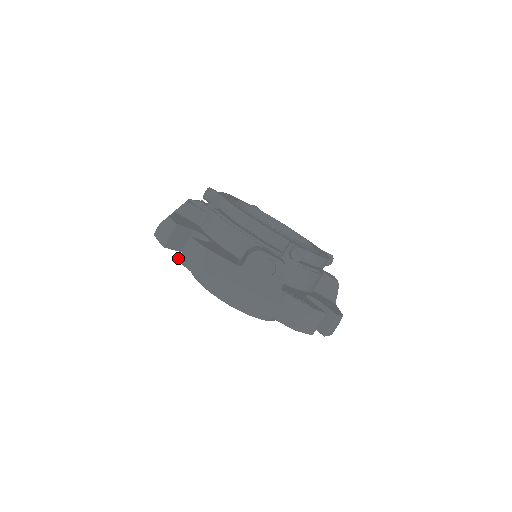
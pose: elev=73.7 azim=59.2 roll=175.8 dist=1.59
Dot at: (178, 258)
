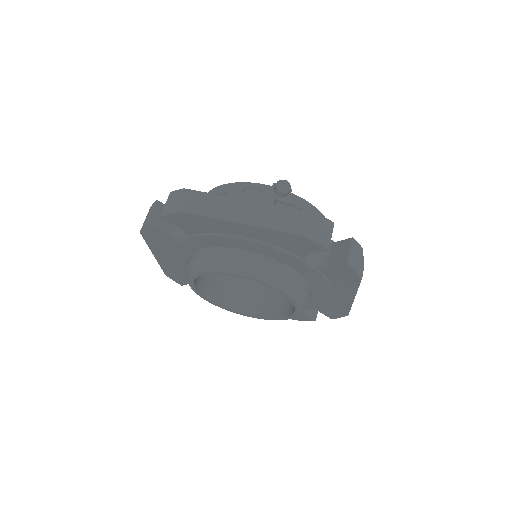
Dot at: (161, 213)
